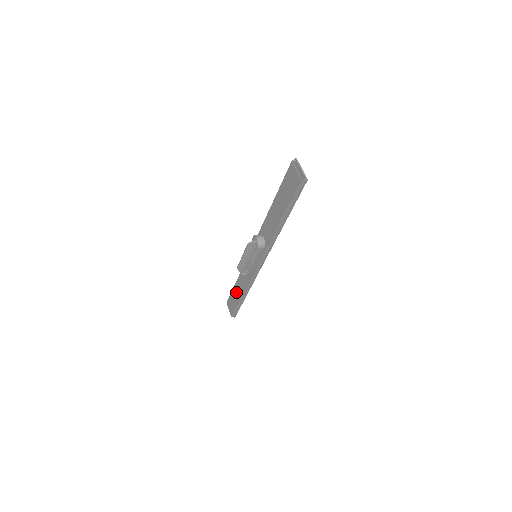
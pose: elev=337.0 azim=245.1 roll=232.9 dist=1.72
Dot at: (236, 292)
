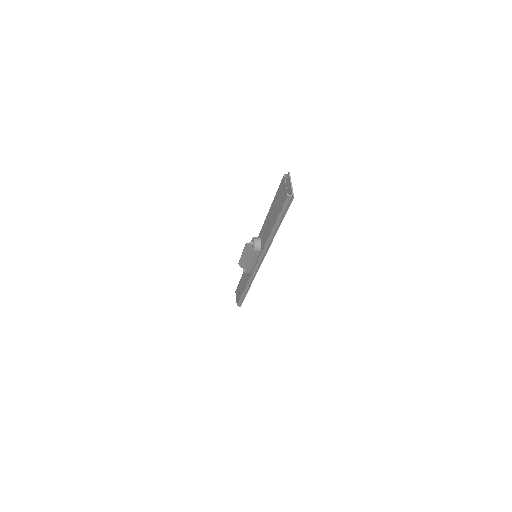
Dot at: (241, 284)
